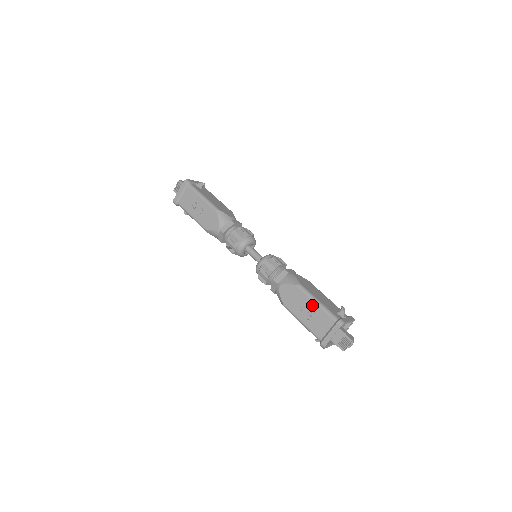
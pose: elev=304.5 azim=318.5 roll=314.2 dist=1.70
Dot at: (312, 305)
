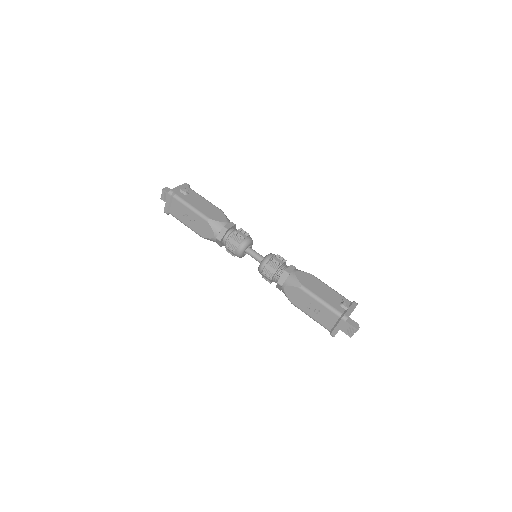
Dot at: (316, 304)
